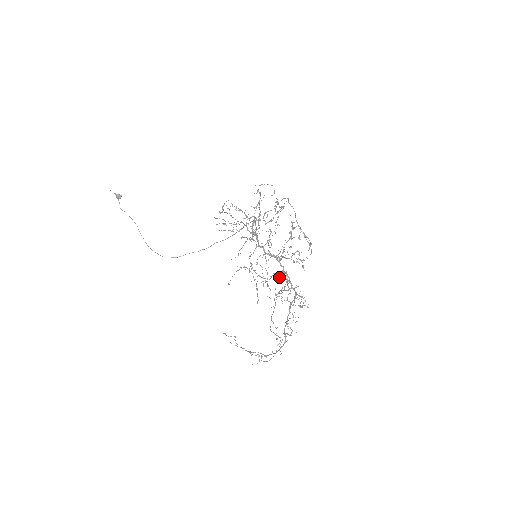
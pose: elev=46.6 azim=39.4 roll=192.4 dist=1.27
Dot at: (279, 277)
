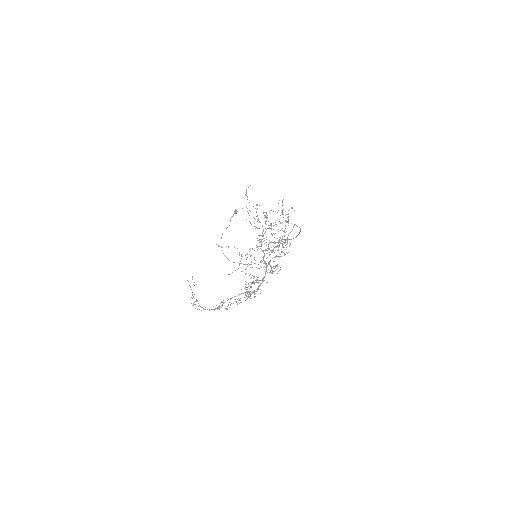
Dot at: occluded
